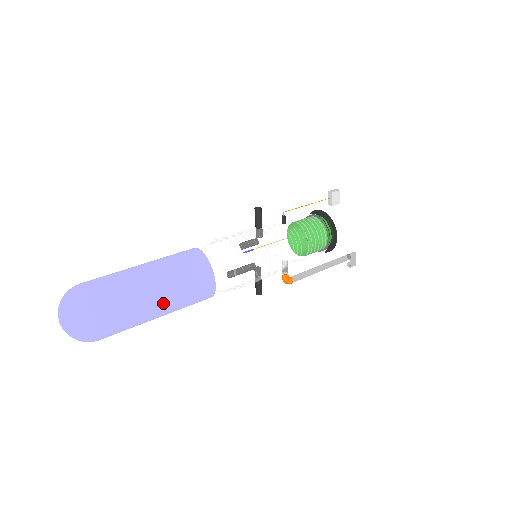
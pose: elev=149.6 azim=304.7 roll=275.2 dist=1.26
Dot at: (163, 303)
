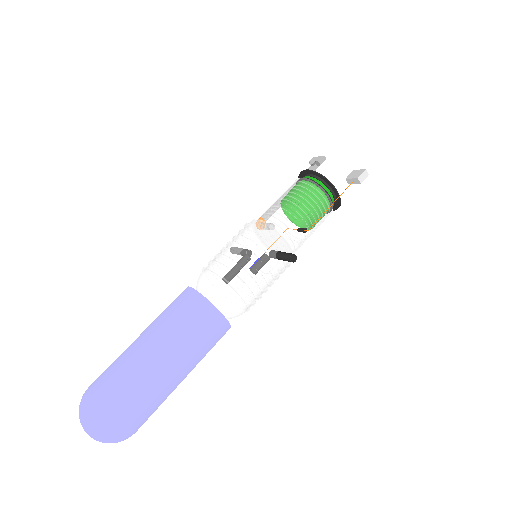
Dot at: occluded
